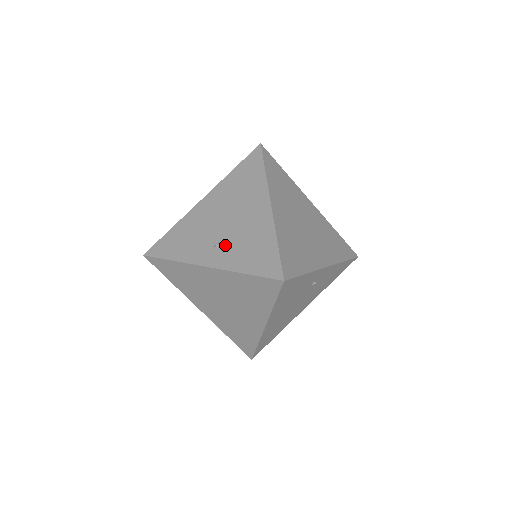
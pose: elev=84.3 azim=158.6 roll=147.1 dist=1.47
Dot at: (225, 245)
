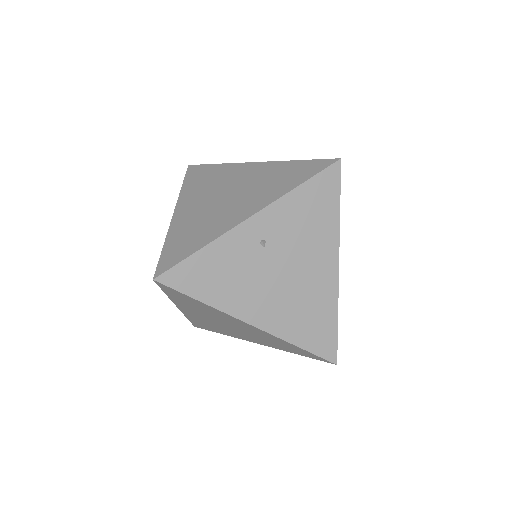
Dot at: occluded
